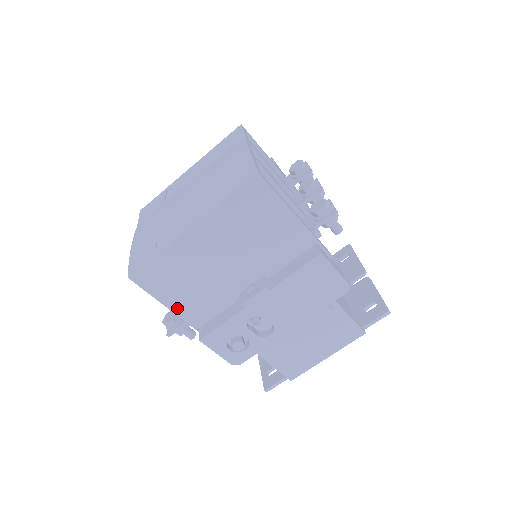
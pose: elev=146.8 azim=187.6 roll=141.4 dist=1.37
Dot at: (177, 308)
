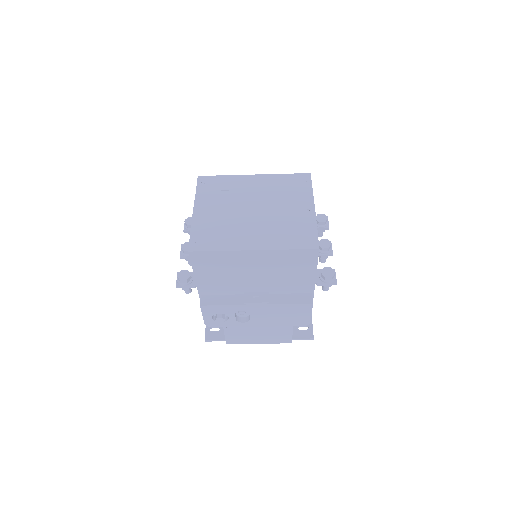
Dot at: (200, 280)
